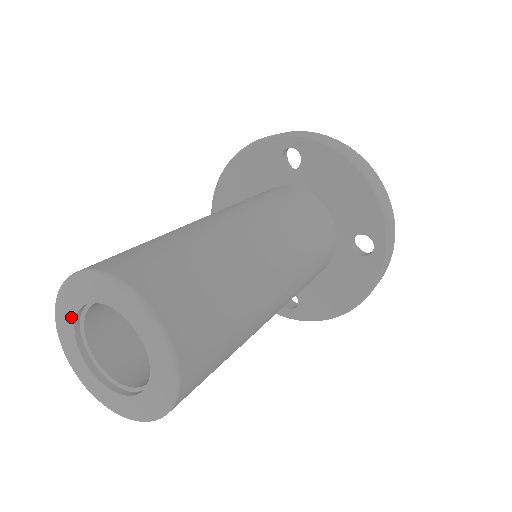
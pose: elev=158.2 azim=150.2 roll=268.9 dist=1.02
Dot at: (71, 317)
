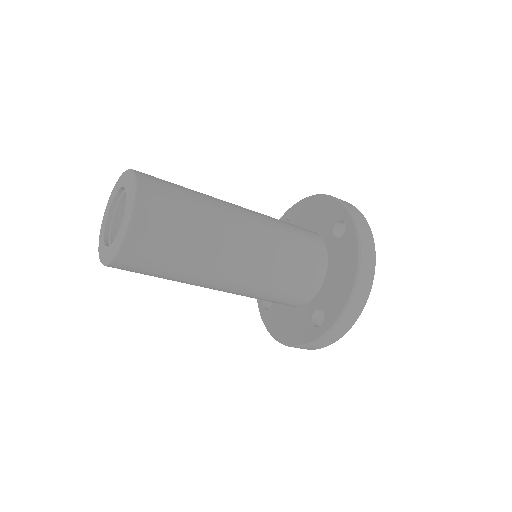
Dot at: (104, 227)
